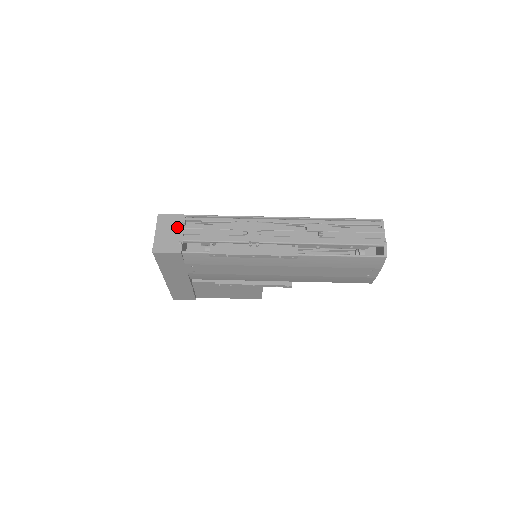
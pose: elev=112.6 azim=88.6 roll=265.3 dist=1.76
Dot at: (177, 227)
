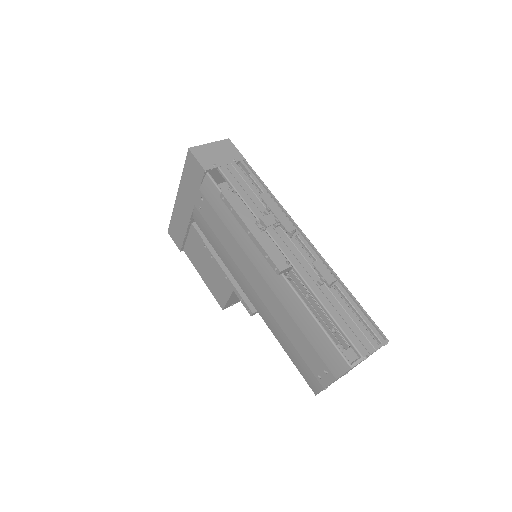
Dot at: (228, 157)
